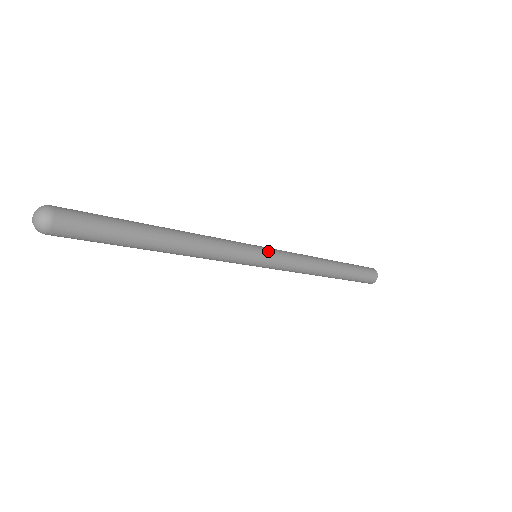
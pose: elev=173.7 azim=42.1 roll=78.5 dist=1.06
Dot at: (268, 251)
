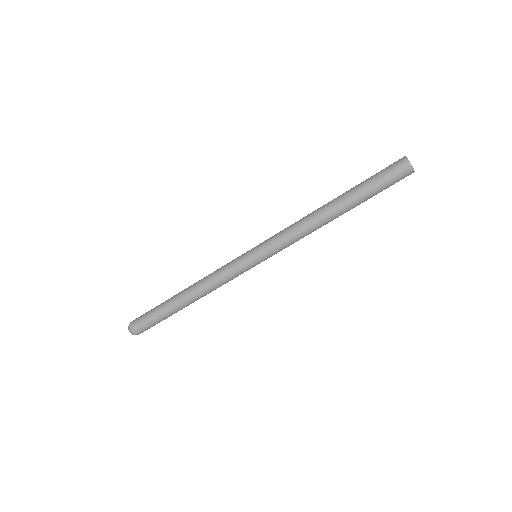
Dot at: (258, 252)
